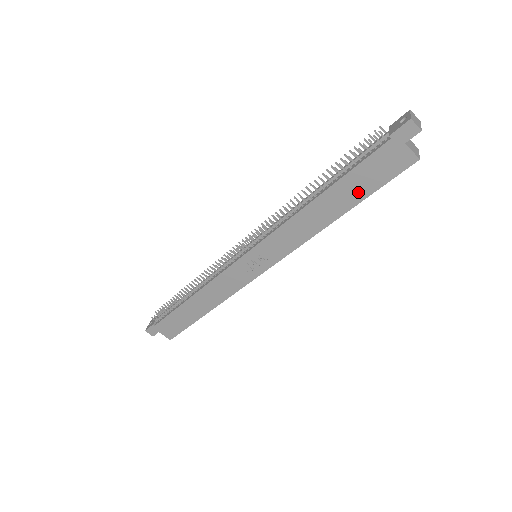
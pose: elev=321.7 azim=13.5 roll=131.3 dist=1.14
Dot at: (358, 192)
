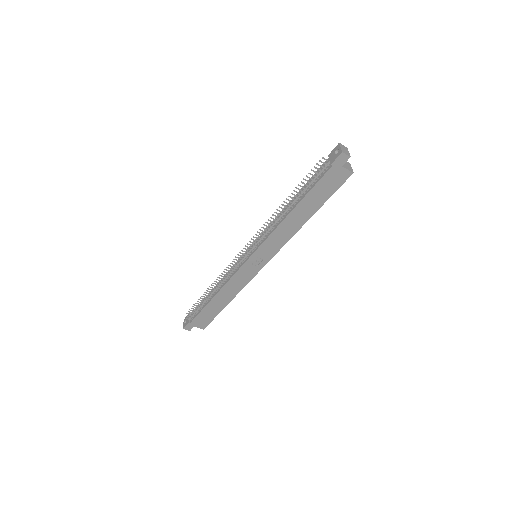
Dot at: (318, 201)
